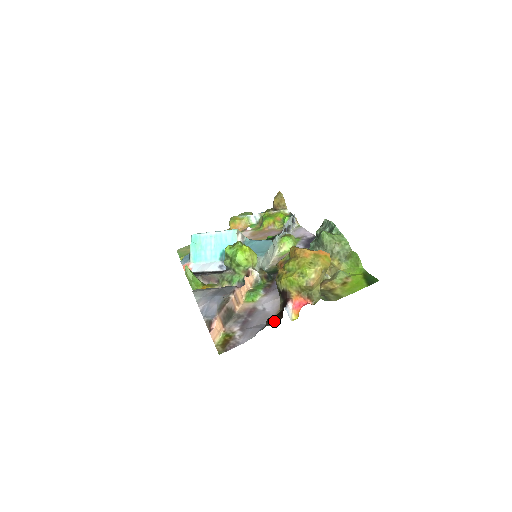
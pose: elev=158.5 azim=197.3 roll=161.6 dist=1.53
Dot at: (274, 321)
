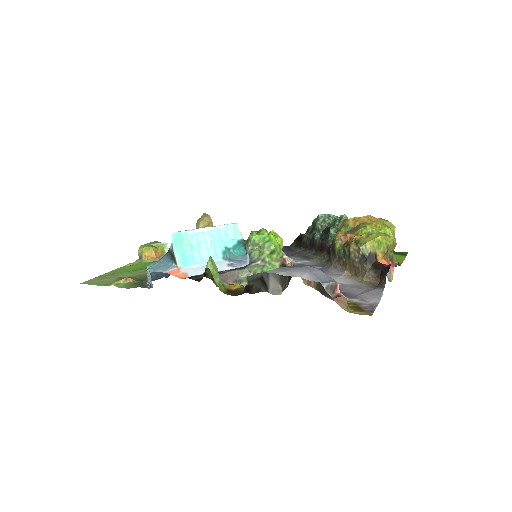
Dot at: (379, 283)
